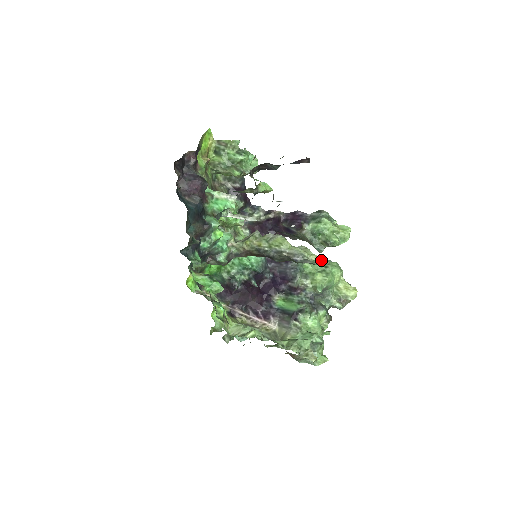
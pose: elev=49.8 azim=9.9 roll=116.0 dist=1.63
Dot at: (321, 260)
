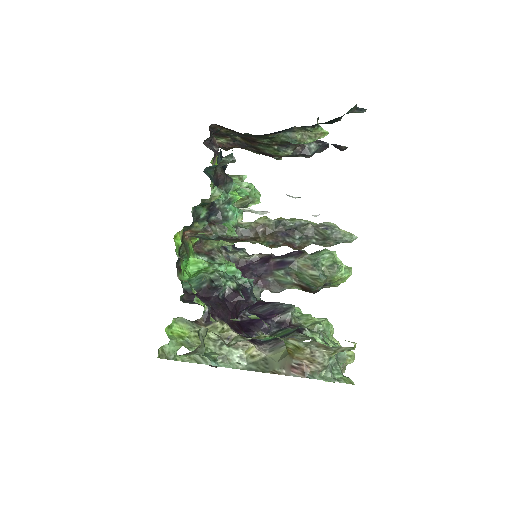
Dot at: (353, 234)
